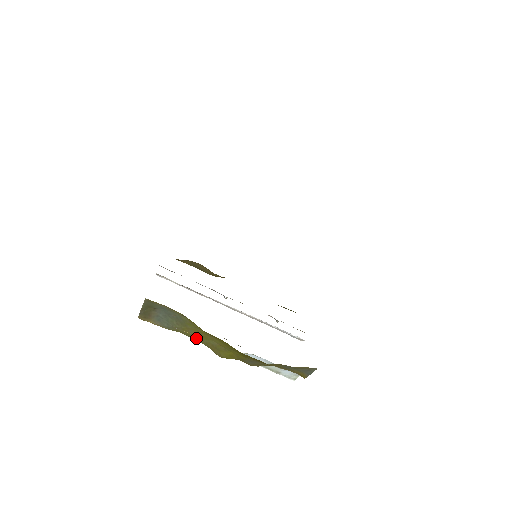
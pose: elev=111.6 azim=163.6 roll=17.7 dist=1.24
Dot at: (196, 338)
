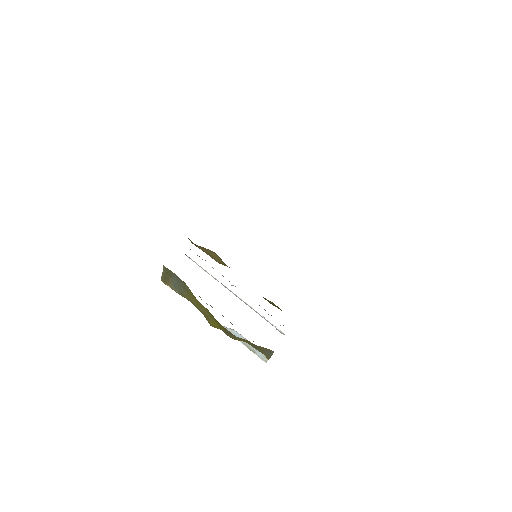
Dot at: (196, 306)
